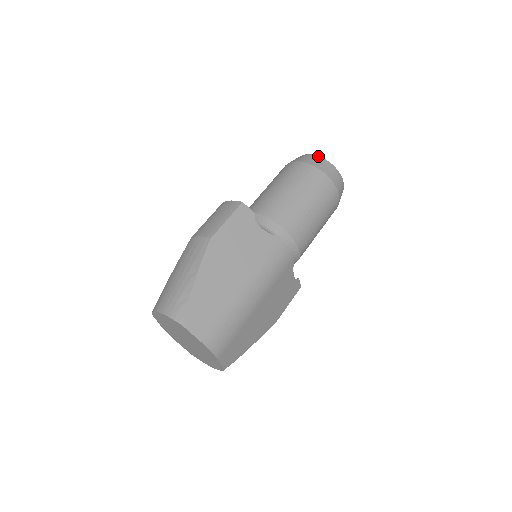
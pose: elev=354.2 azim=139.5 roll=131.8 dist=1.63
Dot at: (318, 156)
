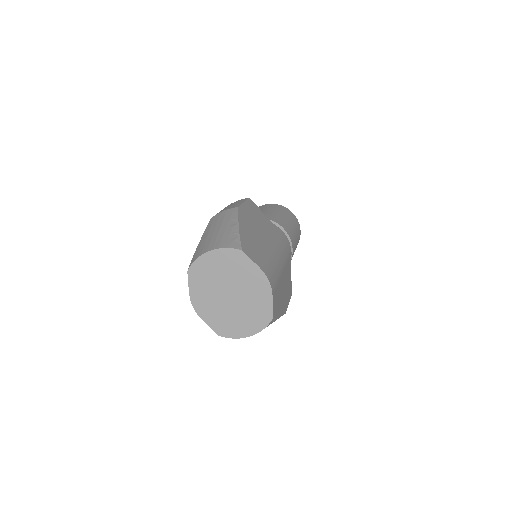
Dot at: occluded
